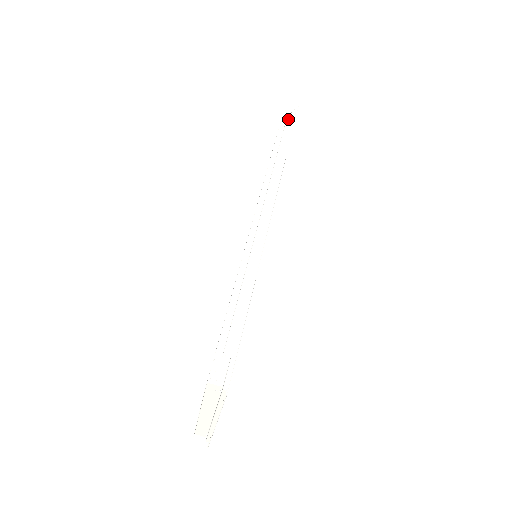
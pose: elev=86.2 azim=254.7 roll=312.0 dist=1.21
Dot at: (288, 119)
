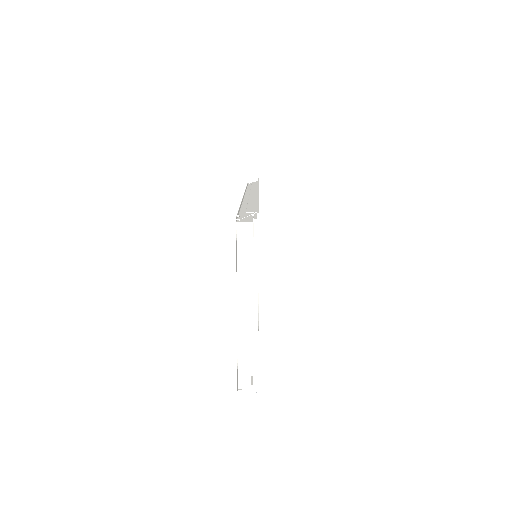
Dot at: (253, 182)
